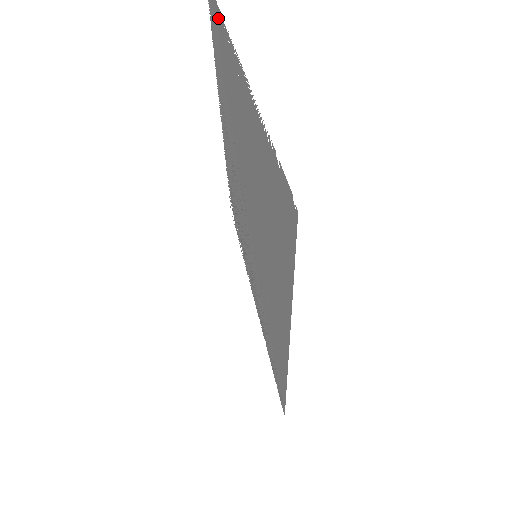
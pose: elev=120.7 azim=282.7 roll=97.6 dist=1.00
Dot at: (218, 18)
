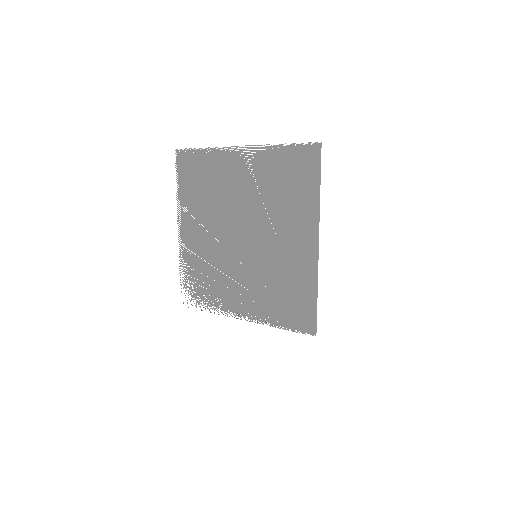
Dot at: (203, 153)
